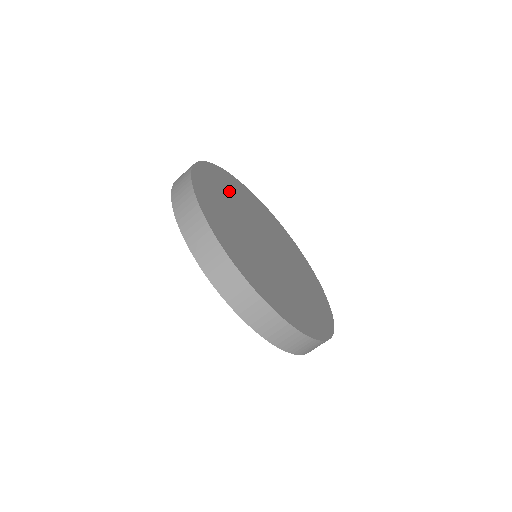
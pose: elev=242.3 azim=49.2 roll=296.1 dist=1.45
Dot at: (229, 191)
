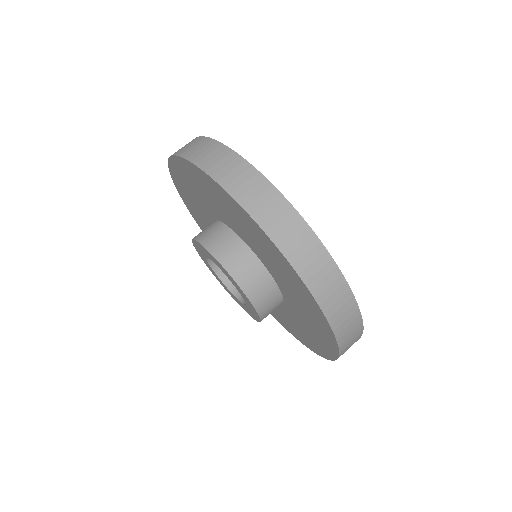
Dot at: occluded
